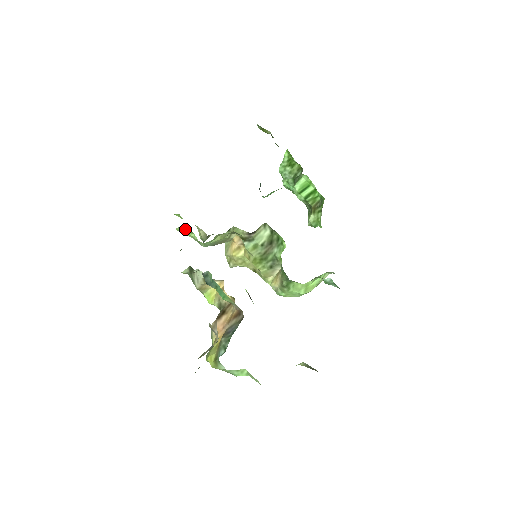
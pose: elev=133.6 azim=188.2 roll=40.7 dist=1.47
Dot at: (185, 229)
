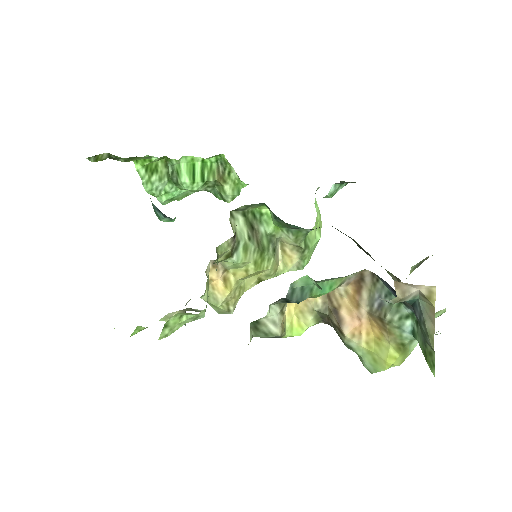
Dot at: (171, 323)
